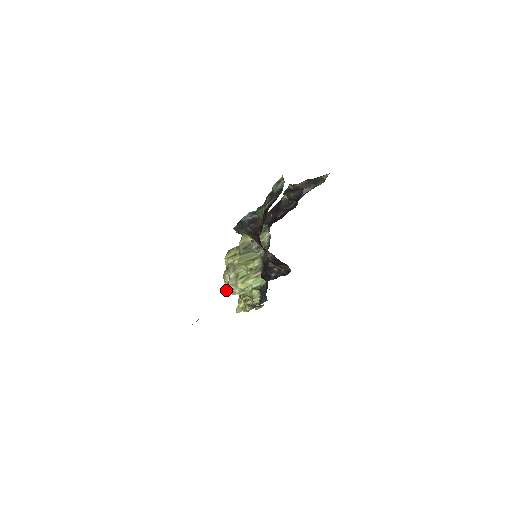
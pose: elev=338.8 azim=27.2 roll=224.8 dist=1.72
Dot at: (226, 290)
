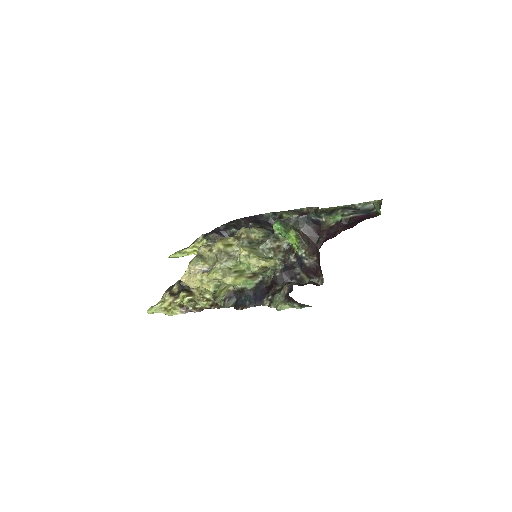
Dot at: (189, 279)
